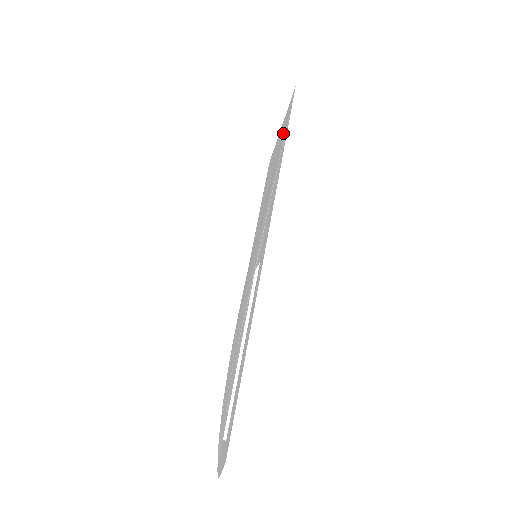
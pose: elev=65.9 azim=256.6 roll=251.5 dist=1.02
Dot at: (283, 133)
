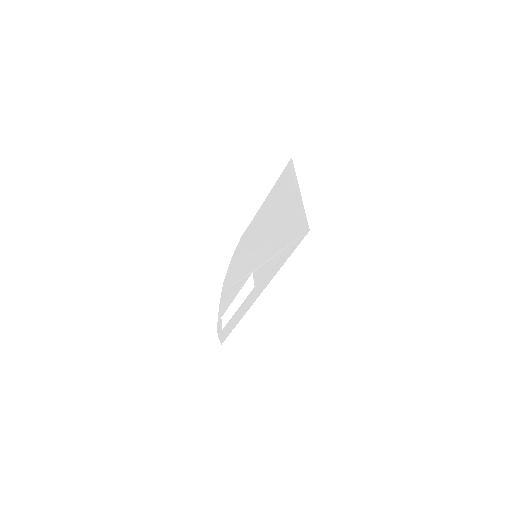
Dot at: (293, 229)
